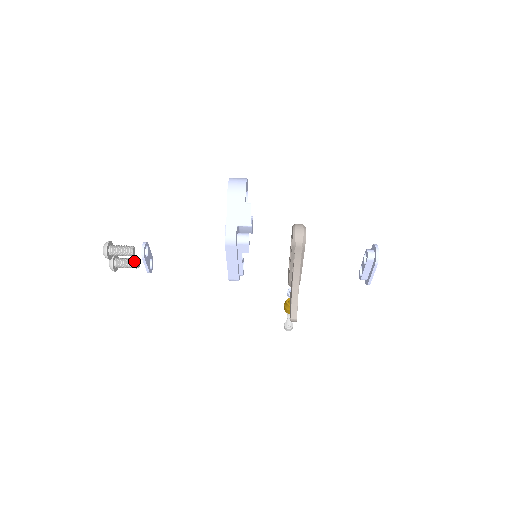
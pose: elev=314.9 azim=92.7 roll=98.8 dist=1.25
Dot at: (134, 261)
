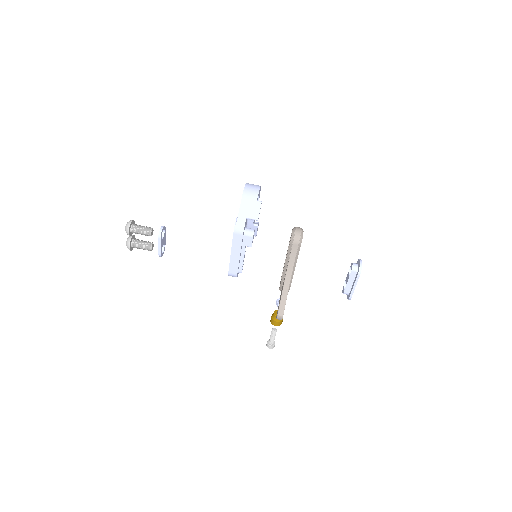
Dot at: (149, 243)
